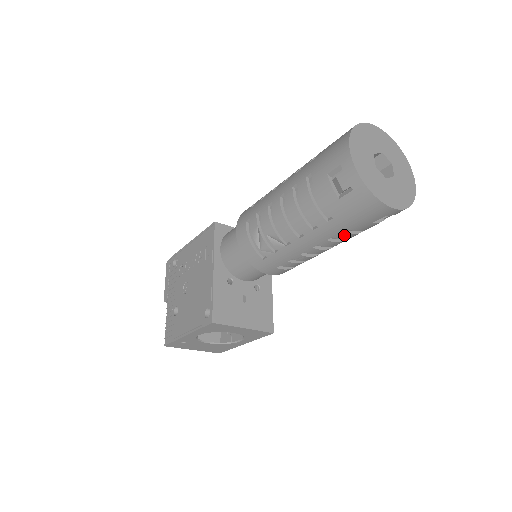
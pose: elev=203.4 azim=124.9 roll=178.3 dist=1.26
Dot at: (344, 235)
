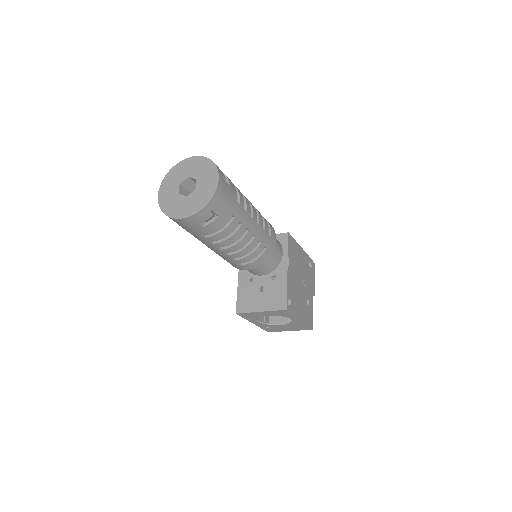
Dot at: (212, 238)
